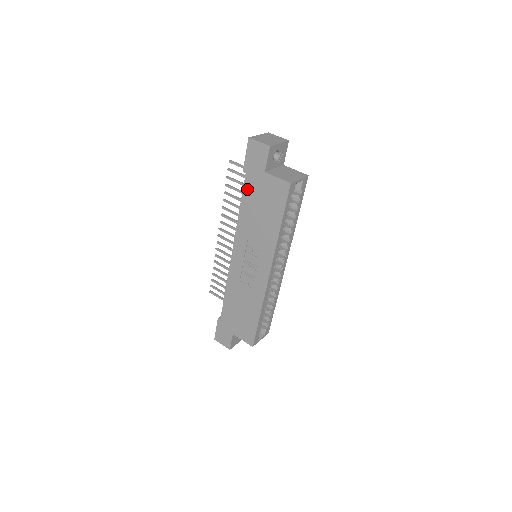
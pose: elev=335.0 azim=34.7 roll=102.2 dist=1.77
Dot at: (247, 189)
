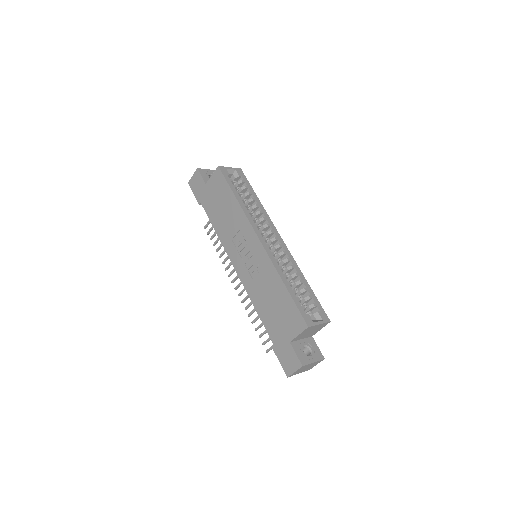
Dot at: (207, 209)
